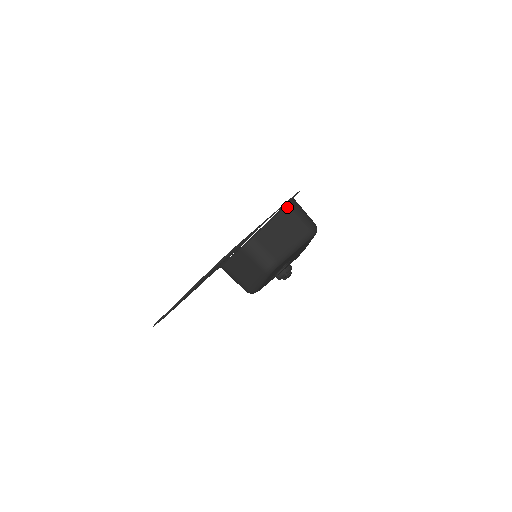
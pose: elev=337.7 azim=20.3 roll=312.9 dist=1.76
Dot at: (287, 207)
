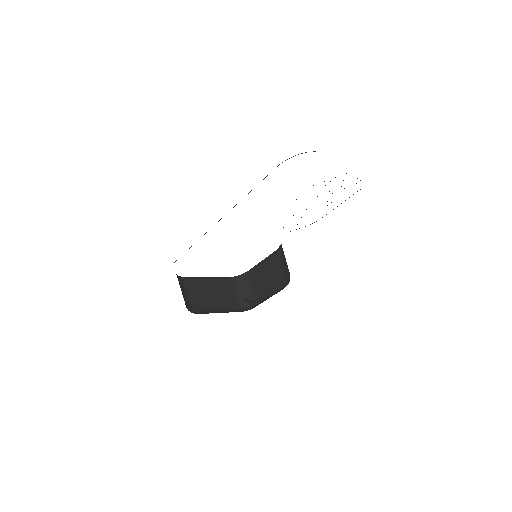
Dot at: (227, 279)
